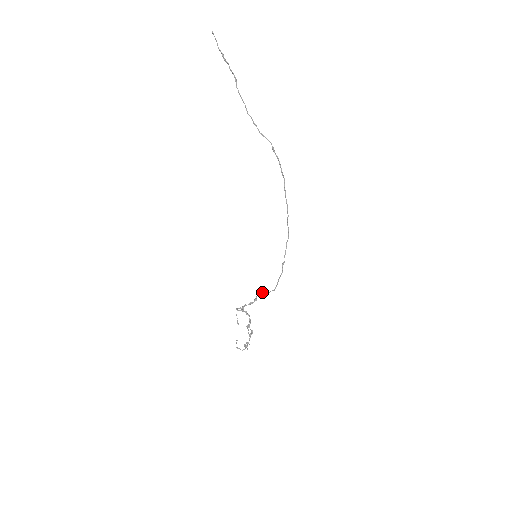
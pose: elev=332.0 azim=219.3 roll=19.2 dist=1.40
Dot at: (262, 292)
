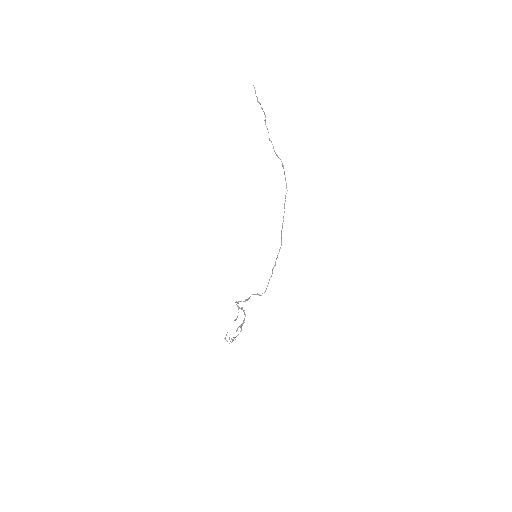
Dot at: occluded
